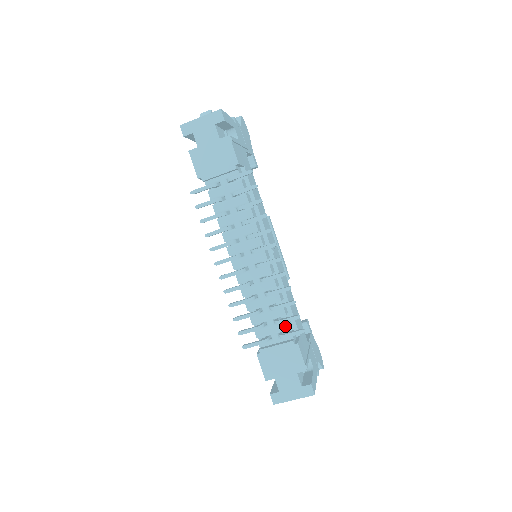
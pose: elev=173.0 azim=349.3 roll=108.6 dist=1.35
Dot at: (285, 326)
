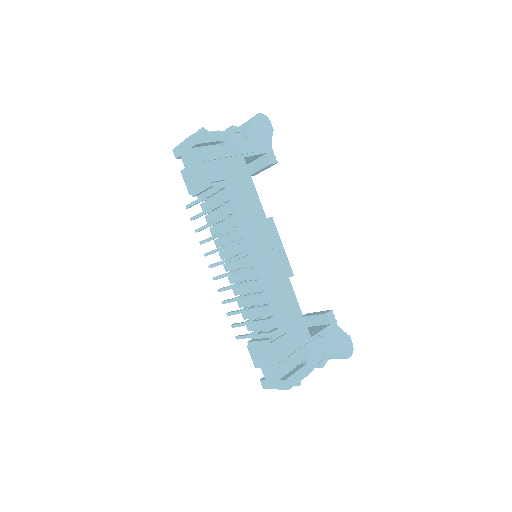
Dot at: (265, 325)
